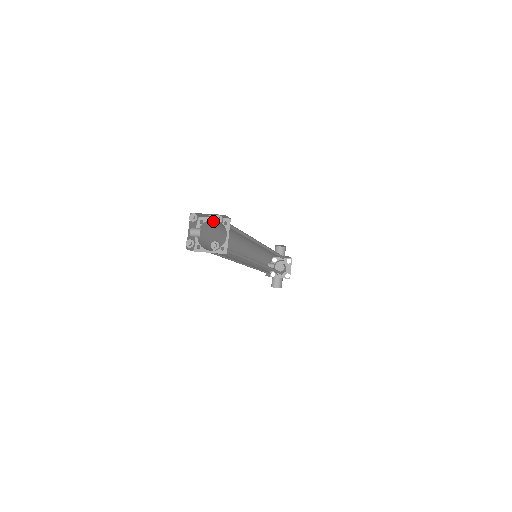
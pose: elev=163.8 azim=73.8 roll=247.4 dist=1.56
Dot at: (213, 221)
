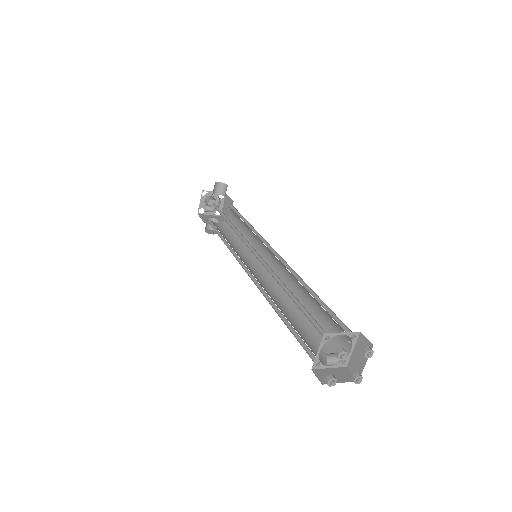
Dot at: occluded
